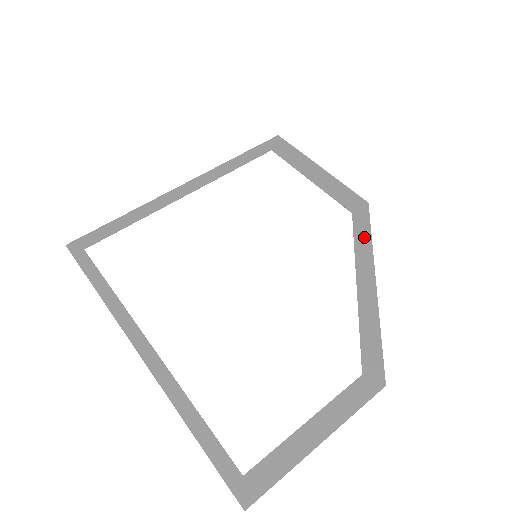
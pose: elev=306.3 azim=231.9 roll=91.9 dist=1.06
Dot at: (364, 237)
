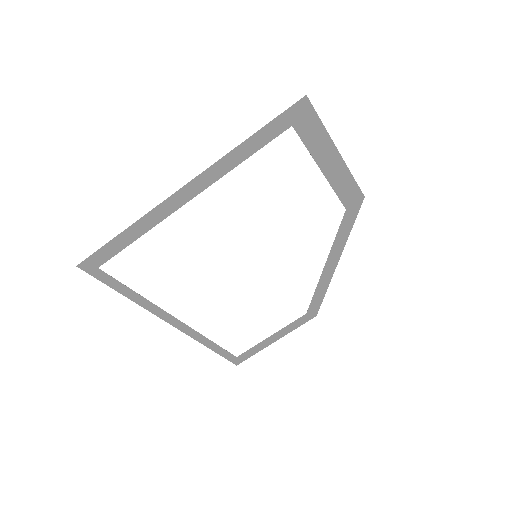
Dot at: (345, 232)
